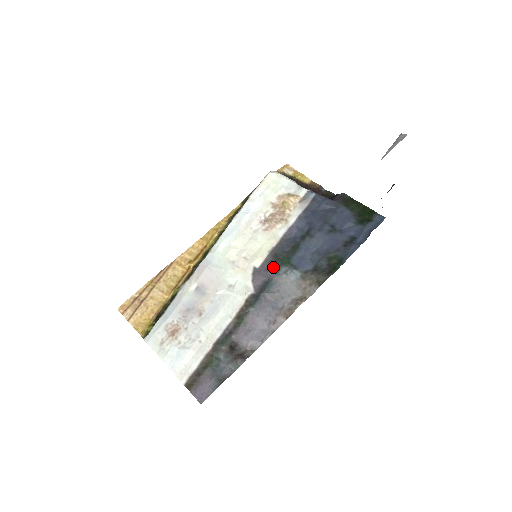
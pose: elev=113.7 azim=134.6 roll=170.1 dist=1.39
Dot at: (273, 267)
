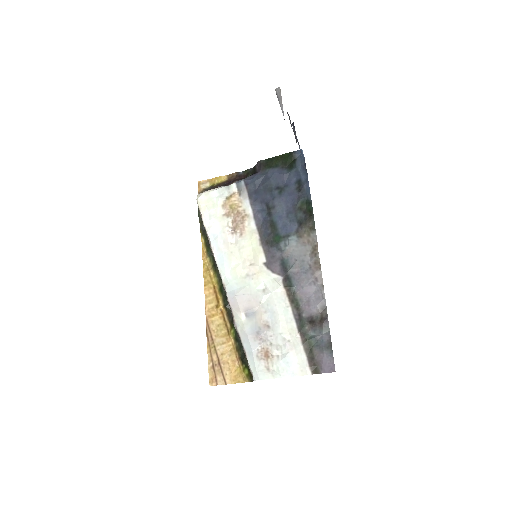
Dot at: (274, 251)
